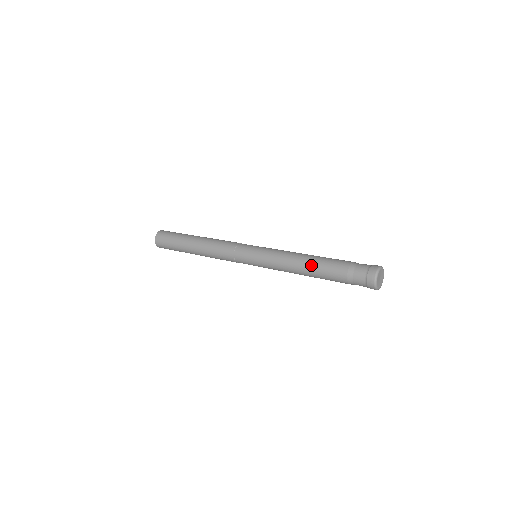
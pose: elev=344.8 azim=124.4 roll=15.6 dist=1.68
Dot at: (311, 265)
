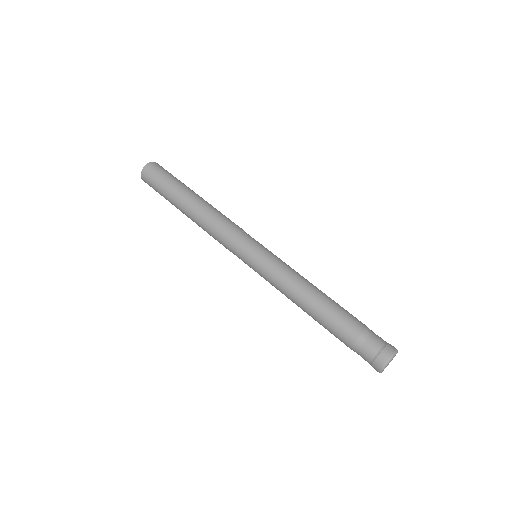
Dot at: (313, 314)
